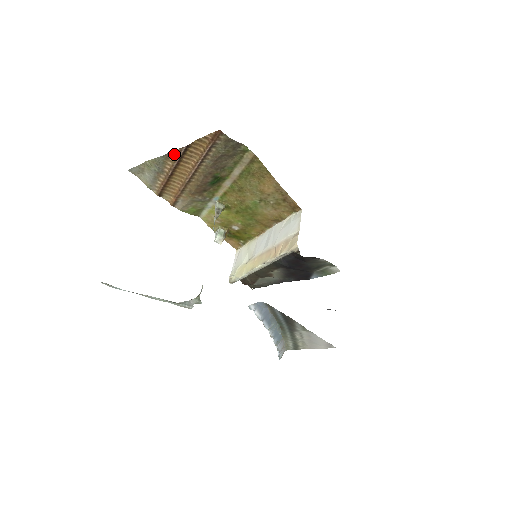
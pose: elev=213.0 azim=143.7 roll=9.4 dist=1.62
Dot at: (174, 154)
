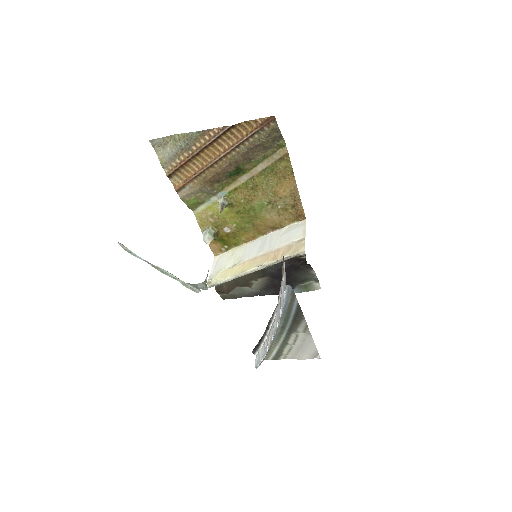
Dot at: (213, 132)
